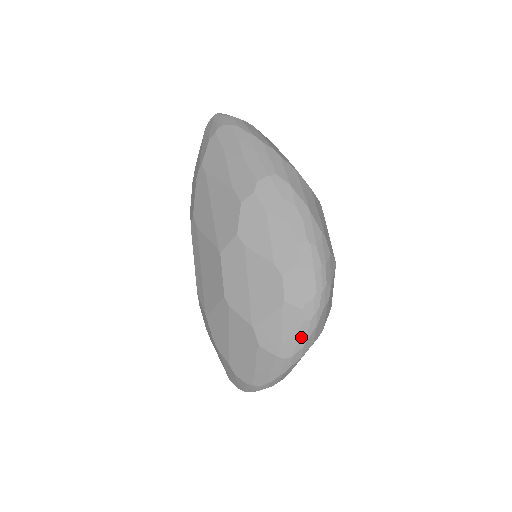
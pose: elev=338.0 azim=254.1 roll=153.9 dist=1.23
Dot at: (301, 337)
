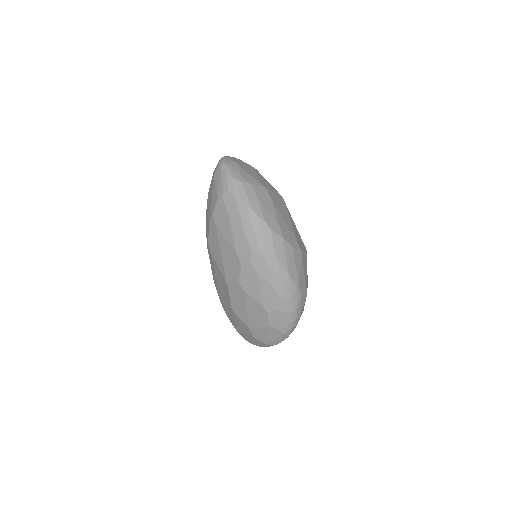
Dot at: (279, 339)
